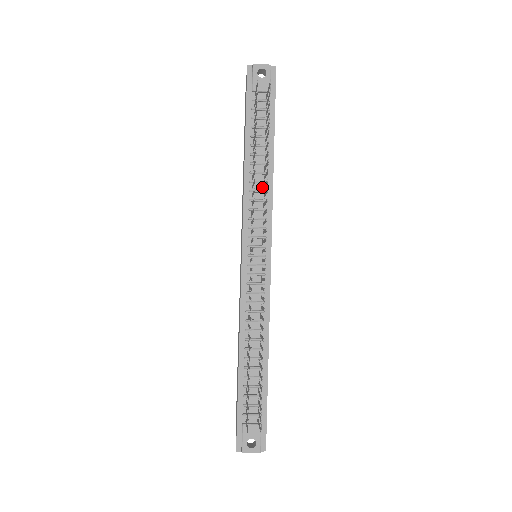
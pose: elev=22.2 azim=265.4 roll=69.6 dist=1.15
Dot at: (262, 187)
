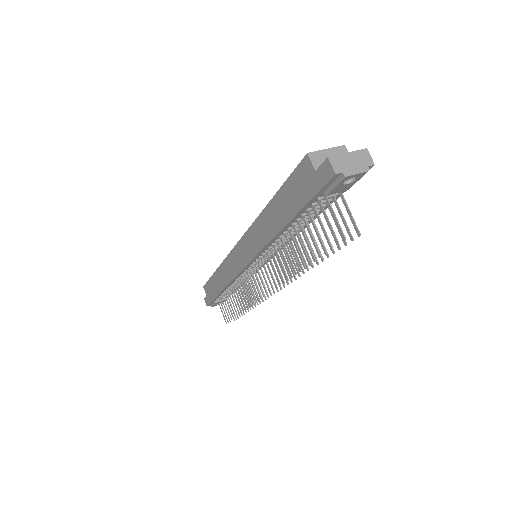
Dot at: occluded
